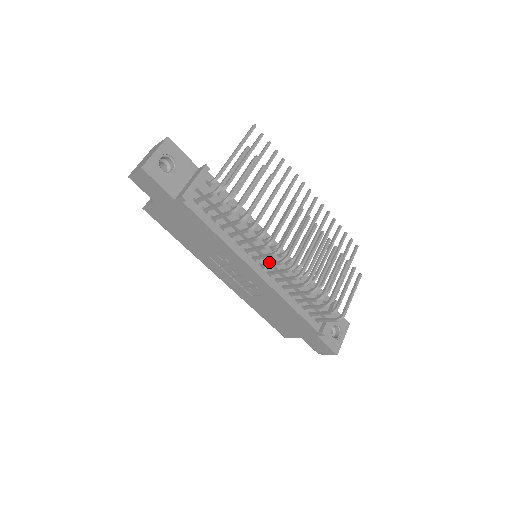
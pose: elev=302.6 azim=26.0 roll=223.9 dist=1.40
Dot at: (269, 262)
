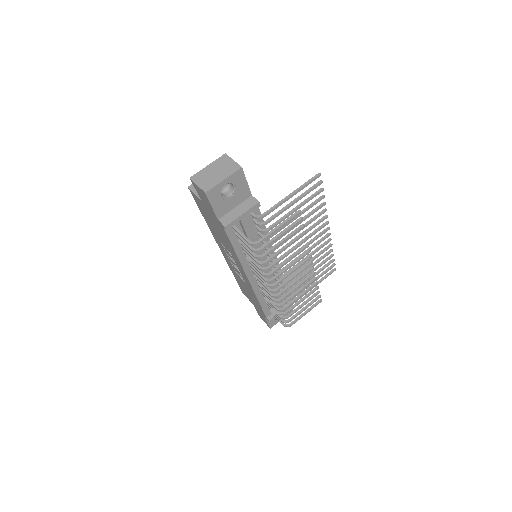
Dot at: occluded
